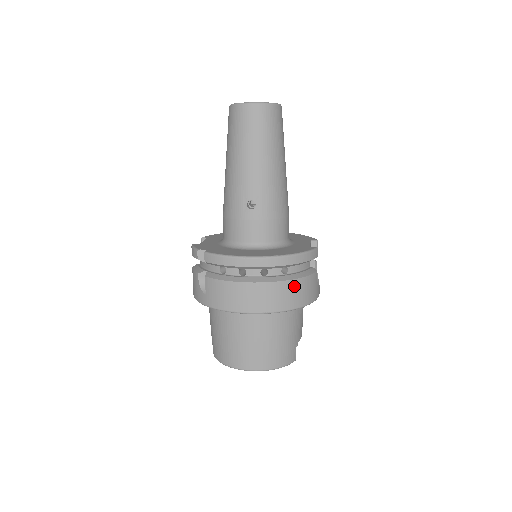
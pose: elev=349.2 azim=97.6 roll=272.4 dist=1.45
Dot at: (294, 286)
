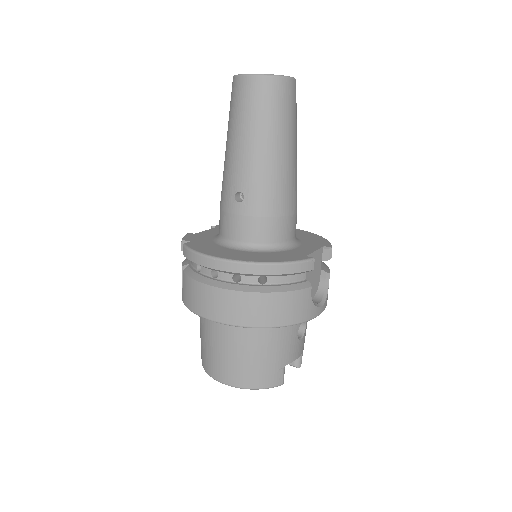
Dot at: (269, 300)
